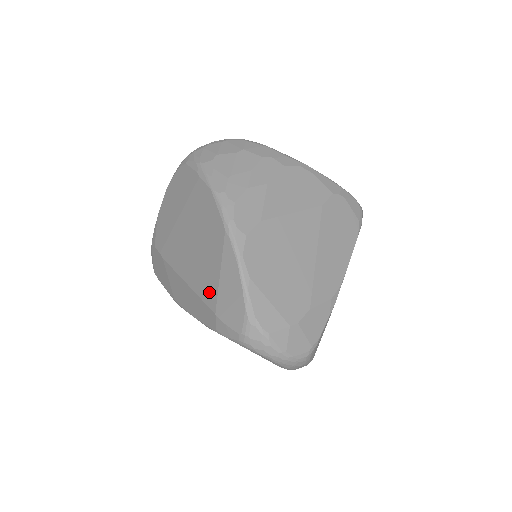
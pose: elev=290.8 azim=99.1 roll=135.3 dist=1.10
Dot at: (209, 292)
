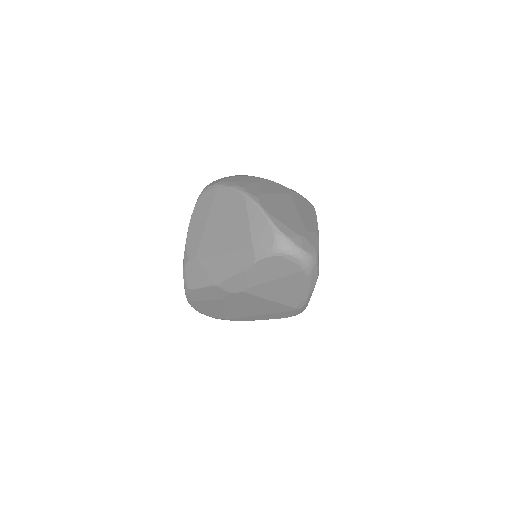
Dot at: (244, 240)
